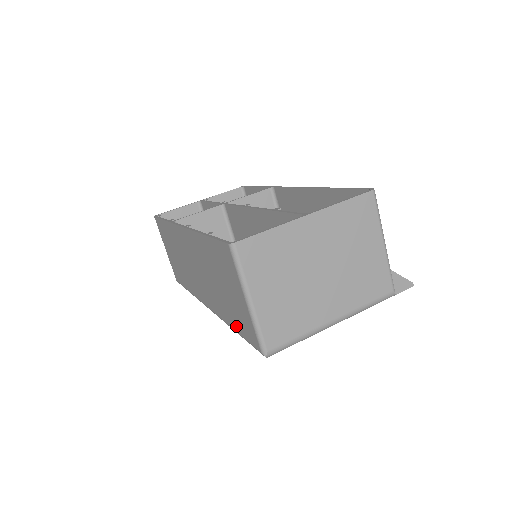
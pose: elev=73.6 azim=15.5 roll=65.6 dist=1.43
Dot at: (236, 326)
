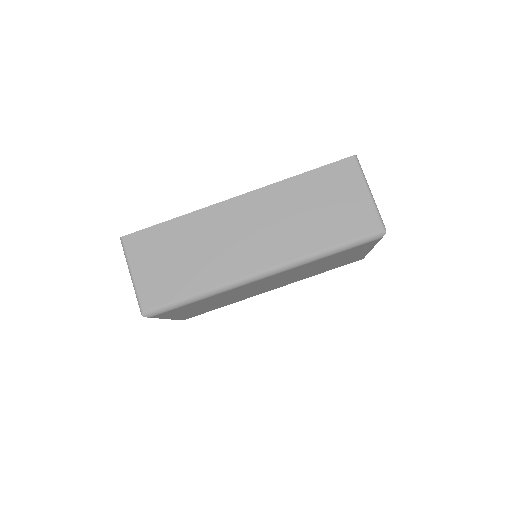
Dot at: (338, 237)
